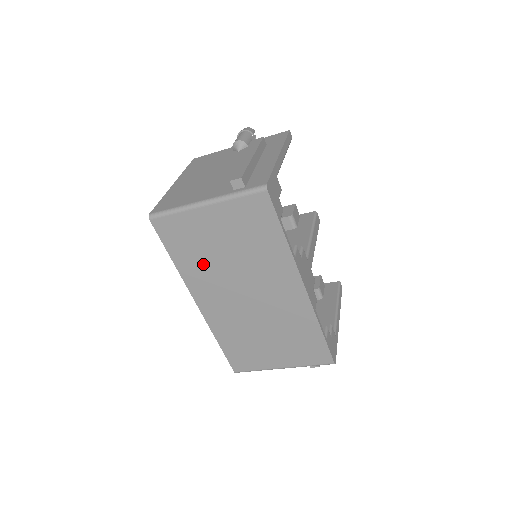
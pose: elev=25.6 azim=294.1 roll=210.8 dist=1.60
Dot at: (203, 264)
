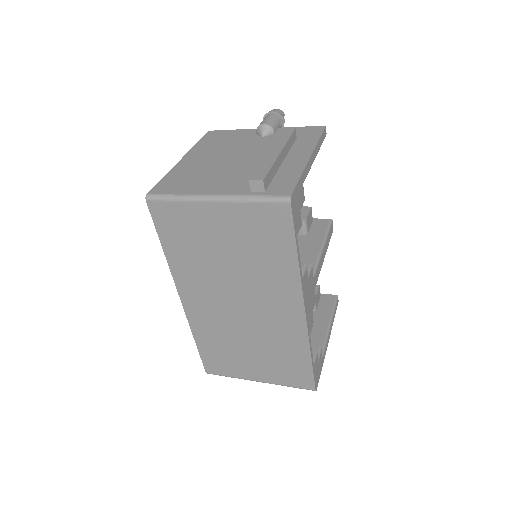
Dot at: (197, 261)
